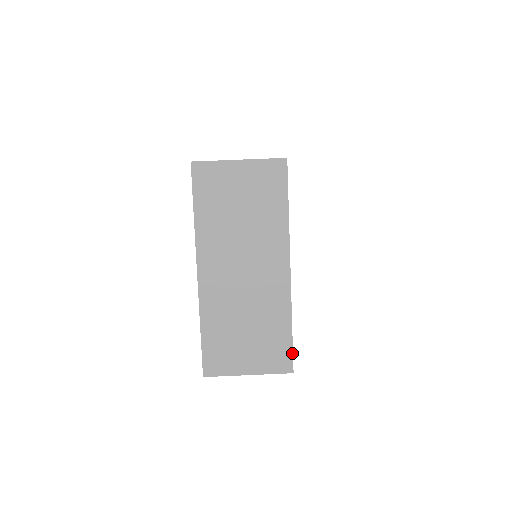
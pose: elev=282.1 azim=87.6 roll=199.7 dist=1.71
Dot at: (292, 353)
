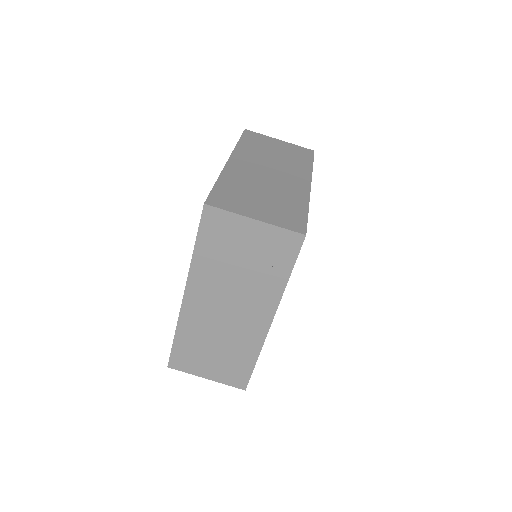
Dot at: (249, 378)
